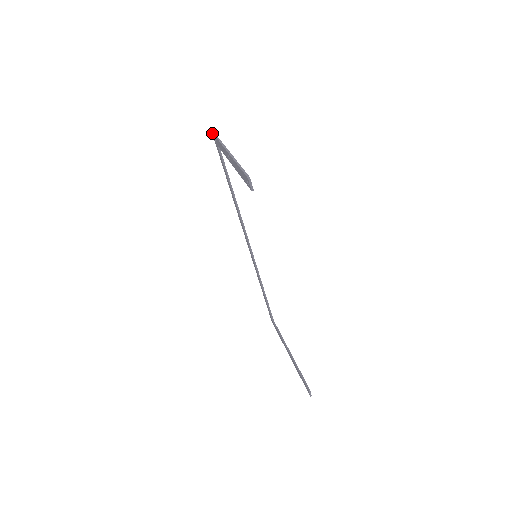
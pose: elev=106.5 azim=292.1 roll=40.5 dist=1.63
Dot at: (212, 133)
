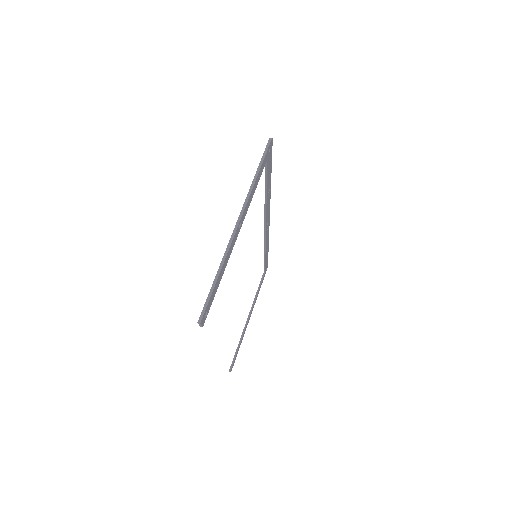
Dot at: (269, 138)
